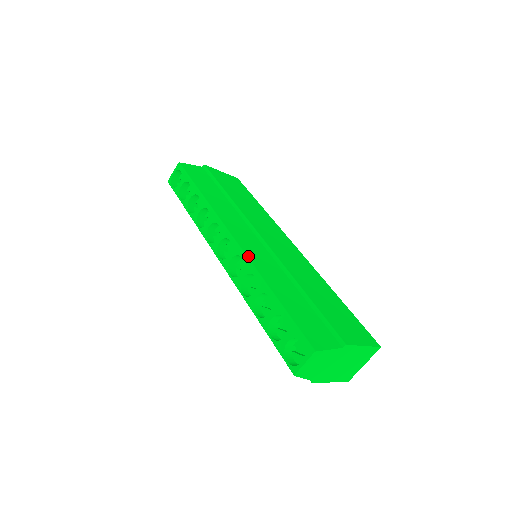
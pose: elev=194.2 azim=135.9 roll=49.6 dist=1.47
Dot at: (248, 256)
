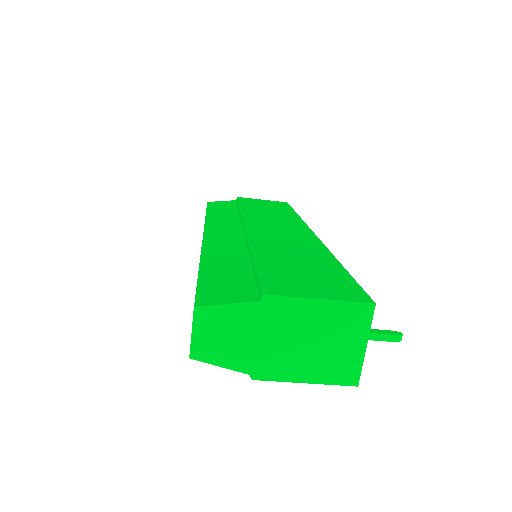
Dot at: (205, 243)
